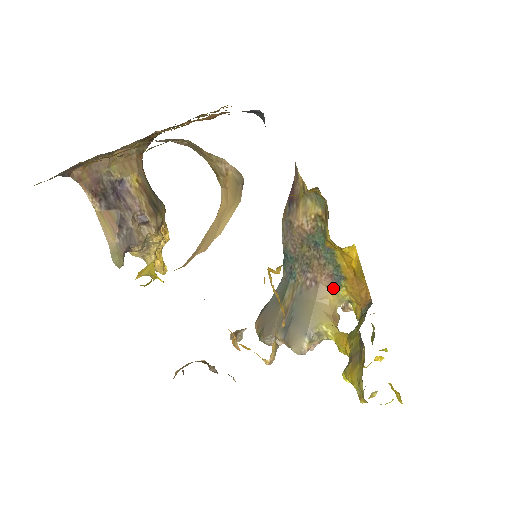
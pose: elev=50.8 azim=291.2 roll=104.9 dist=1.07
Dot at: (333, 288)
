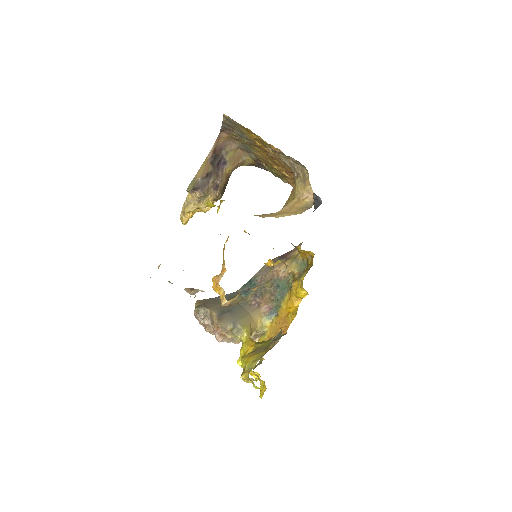
Dot at: (265, 316)
